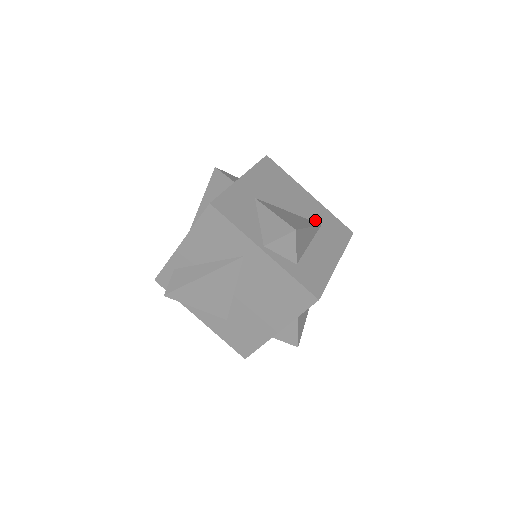
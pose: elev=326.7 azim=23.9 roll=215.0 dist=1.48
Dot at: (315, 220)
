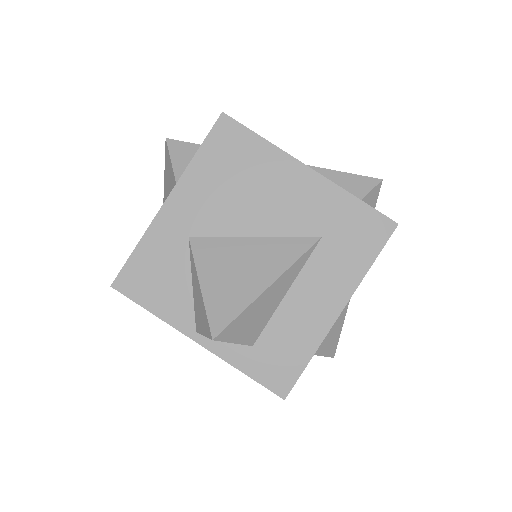
Dot at: (309, 232)
